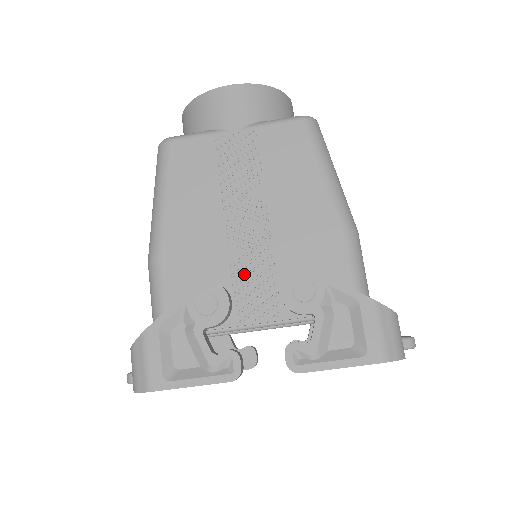
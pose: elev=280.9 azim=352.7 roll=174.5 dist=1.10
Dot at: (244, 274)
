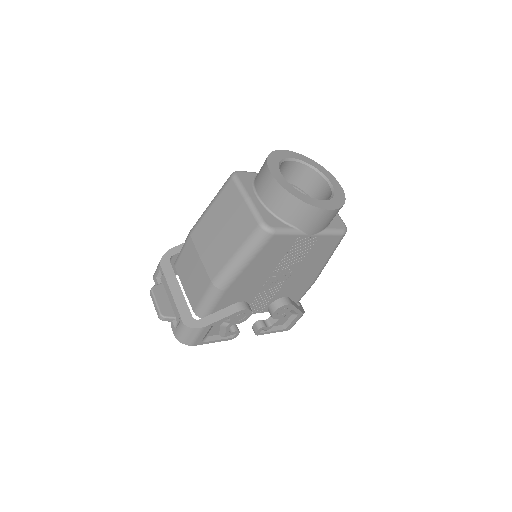
Dot at: (260, 298)
